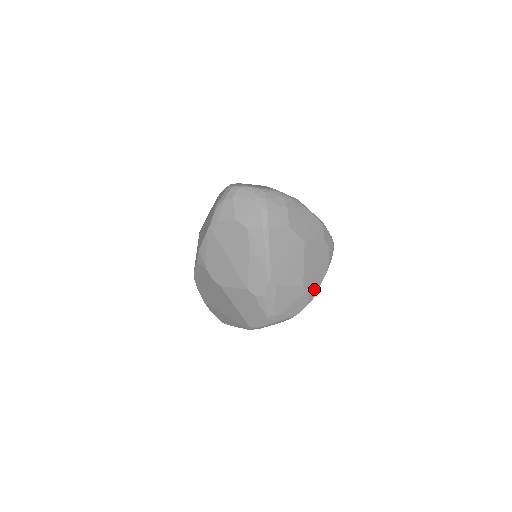
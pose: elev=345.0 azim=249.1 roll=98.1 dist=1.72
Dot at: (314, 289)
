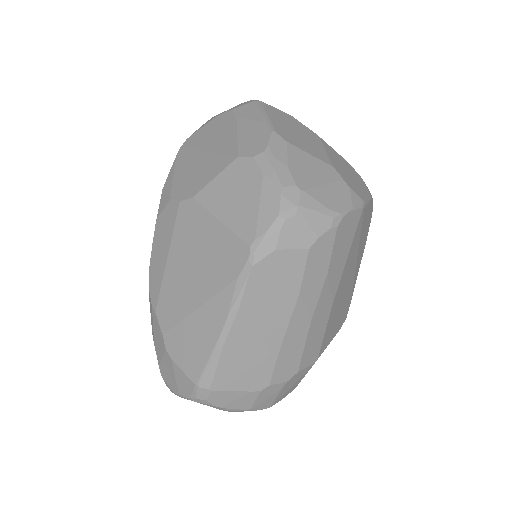
Dot at: (356, 193)
